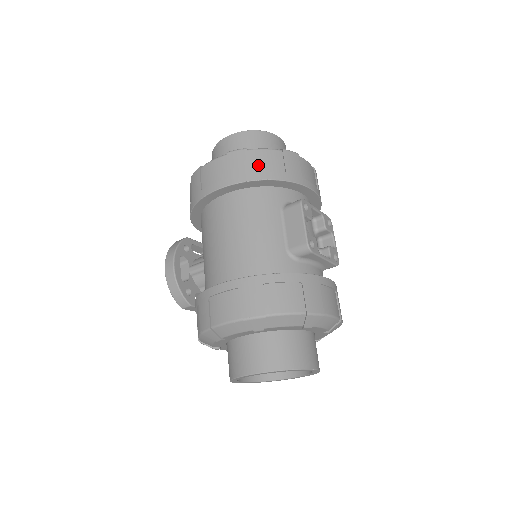
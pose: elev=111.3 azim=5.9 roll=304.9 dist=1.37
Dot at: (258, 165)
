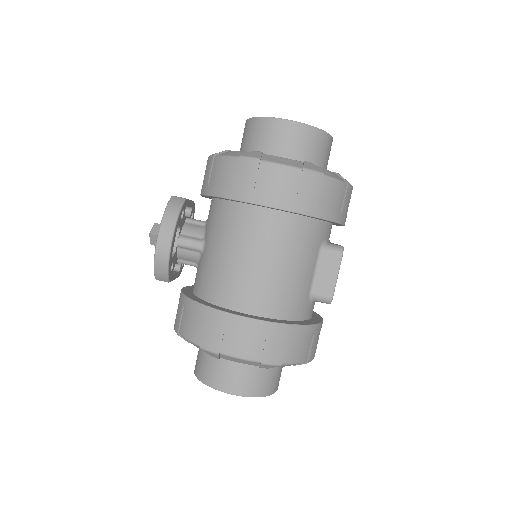
Dot at: (326, 199)
